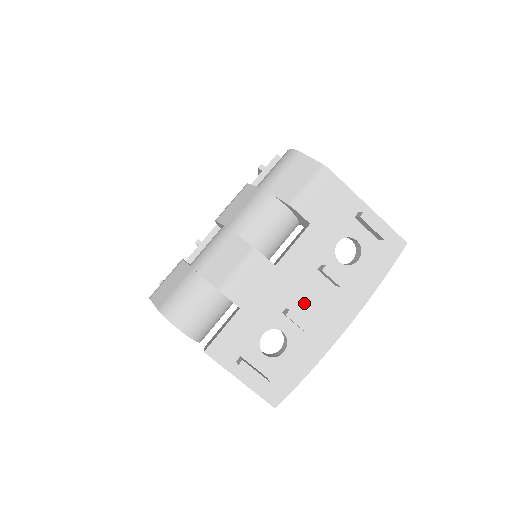
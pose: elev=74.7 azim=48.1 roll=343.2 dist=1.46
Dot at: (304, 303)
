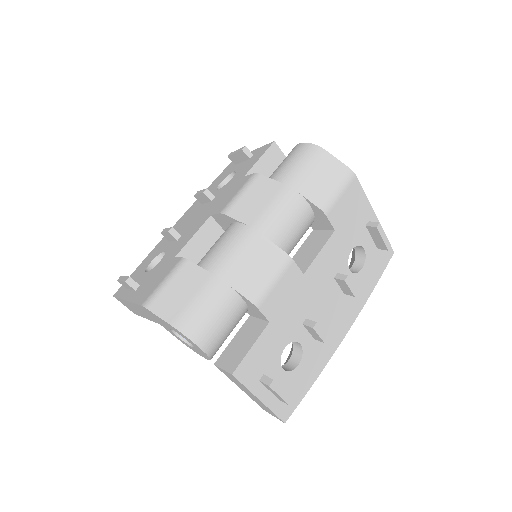
Dot at: (320, 312)
